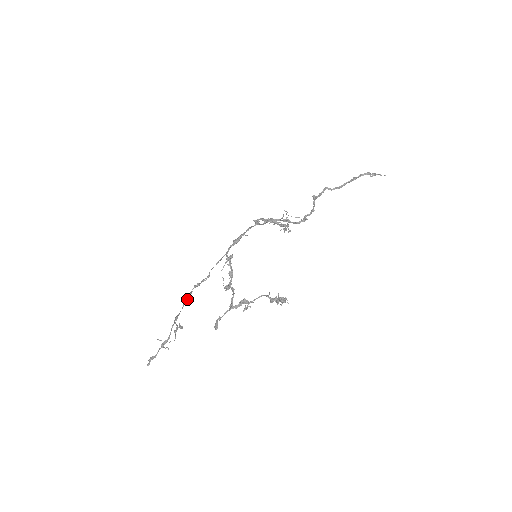
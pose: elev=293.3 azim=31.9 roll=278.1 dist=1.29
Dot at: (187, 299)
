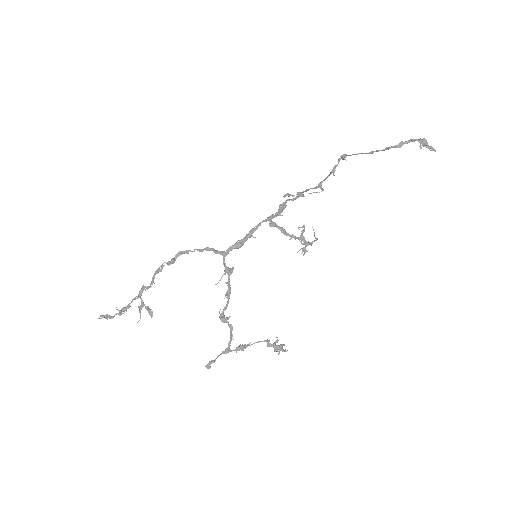
Dot at: (156, 273)
